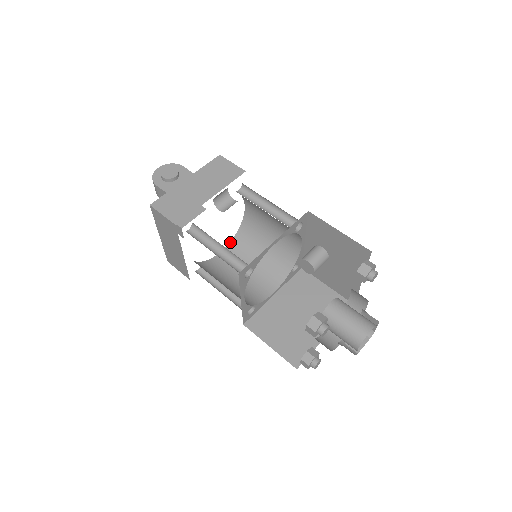
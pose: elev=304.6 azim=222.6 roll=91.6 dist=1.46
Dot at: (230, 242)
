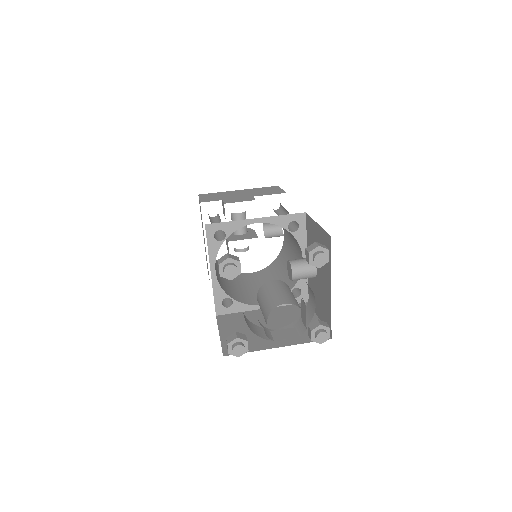
Dot at: (263, 269)
